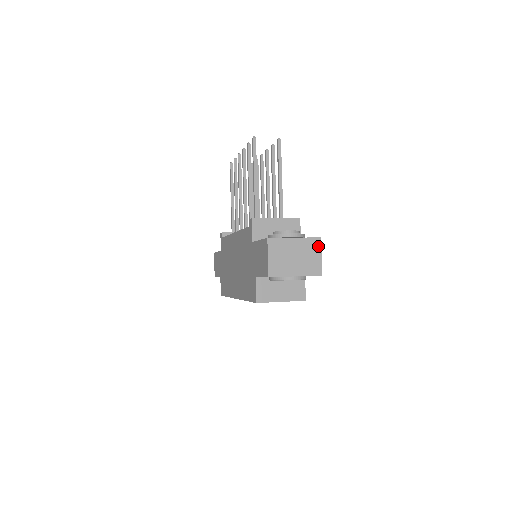
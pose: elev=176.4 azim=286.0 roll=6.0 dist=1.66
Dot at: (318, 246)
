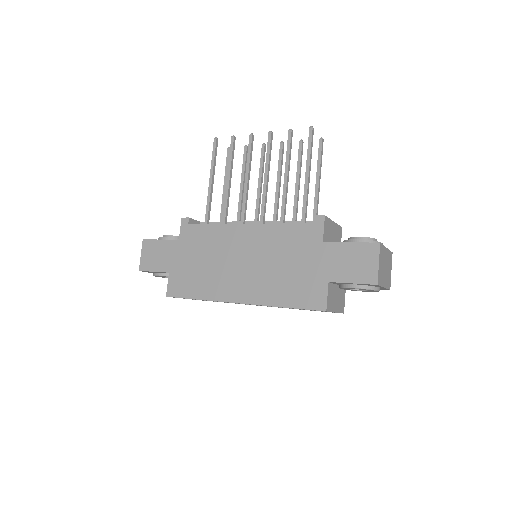
Dot at: (391, 260)
